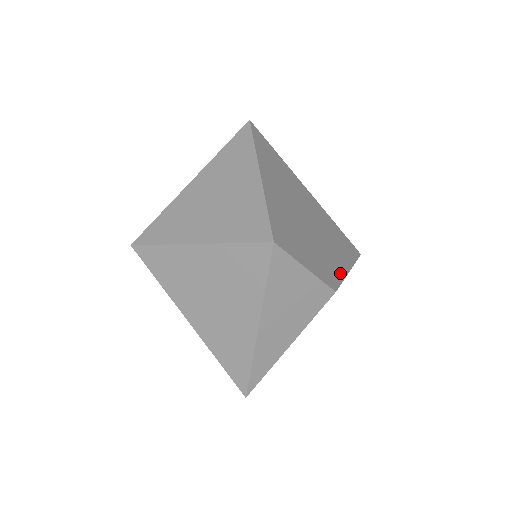
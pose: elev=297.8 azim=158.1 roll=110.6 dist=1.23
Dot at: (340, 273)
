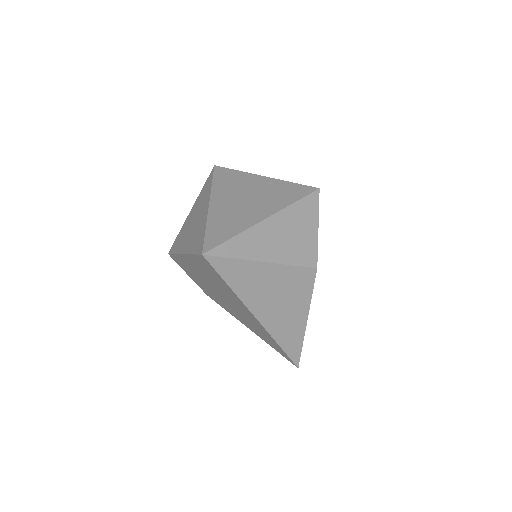
Dot at: occluded
